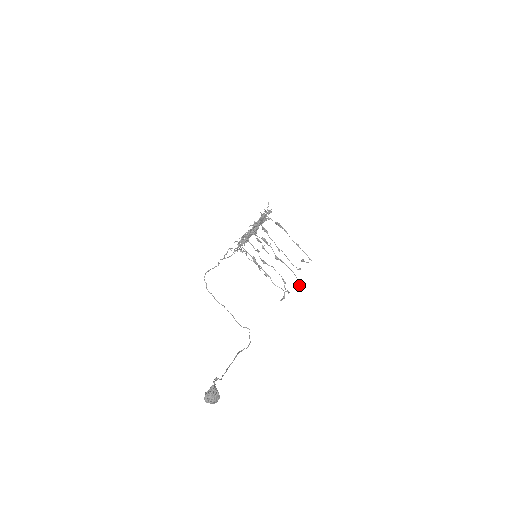
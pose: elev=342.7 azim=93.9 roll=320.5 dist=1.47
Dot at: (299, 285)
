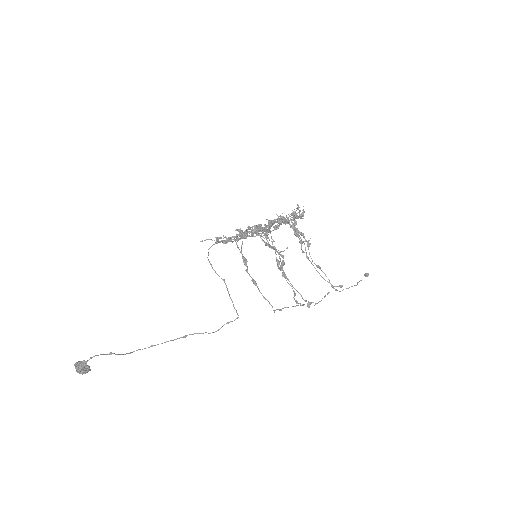
Dot at: (308, 306)
